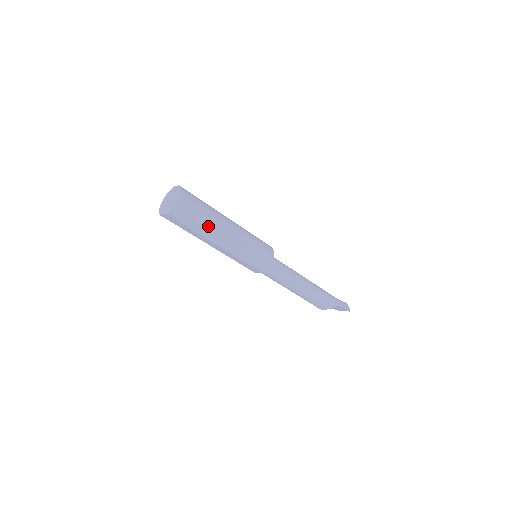
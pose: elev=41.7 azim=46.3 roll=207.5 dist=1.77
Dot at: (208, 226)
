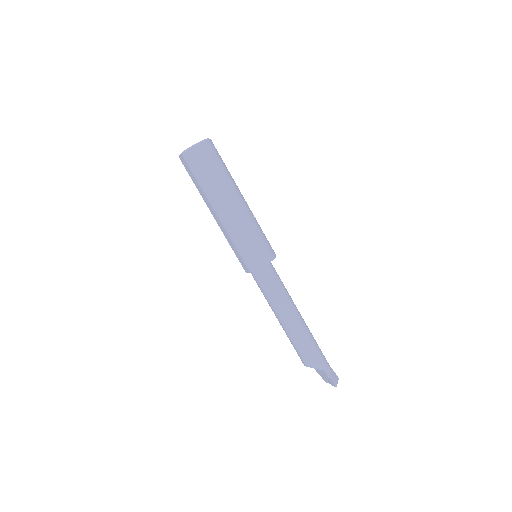
Dot at: (215, 188)
